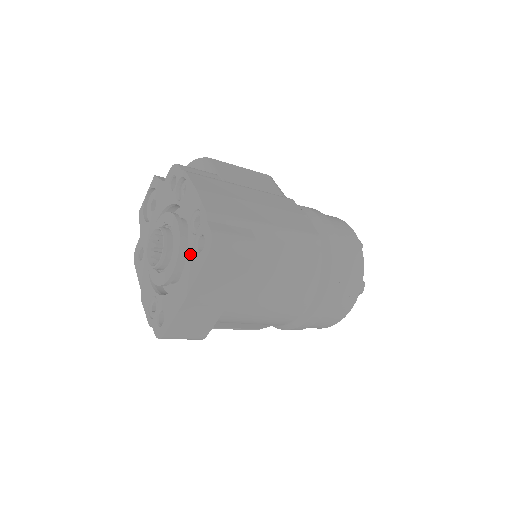
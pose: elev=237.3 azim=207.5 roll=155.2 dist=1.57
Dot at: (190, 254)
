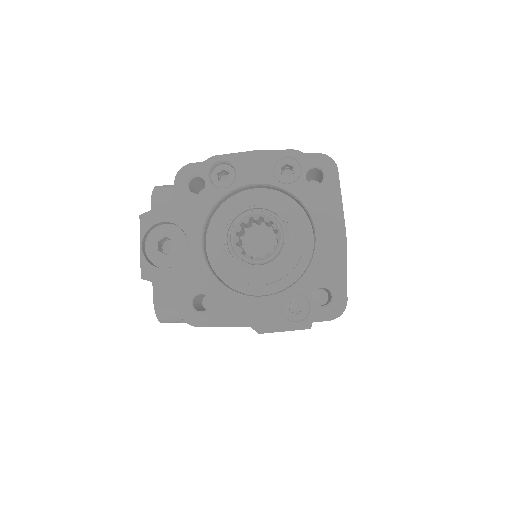
Dot at: (309, 198)
